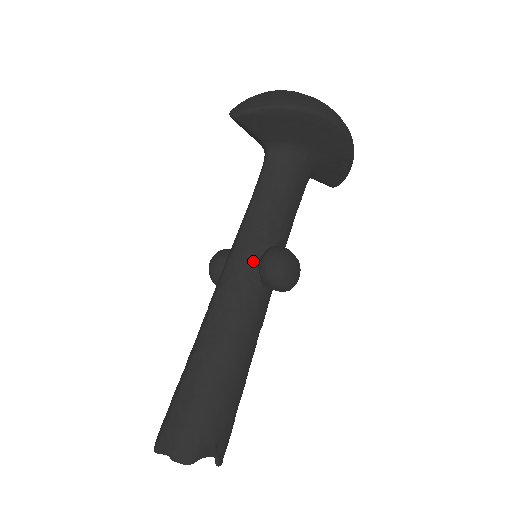
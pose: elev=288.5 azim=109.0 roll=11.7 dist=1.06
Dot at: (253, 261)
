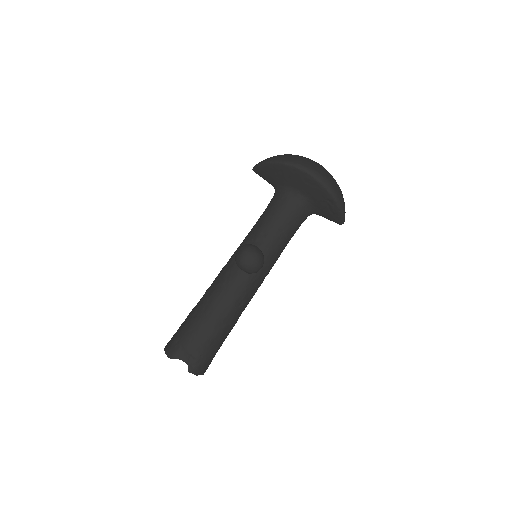
Dot at: occluded
